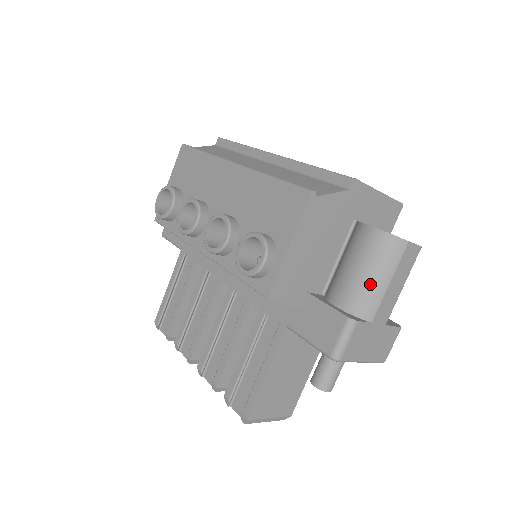
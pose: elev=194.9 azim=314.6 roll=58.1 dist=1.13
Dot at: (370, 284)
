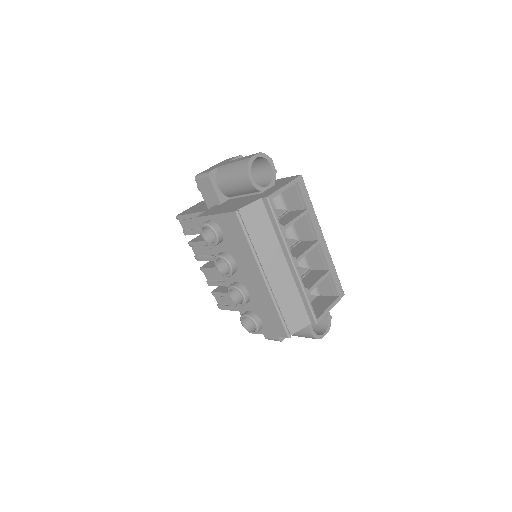
Dot at: occluded
